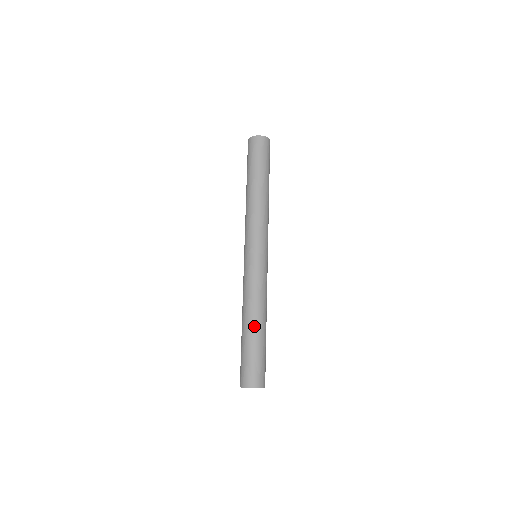
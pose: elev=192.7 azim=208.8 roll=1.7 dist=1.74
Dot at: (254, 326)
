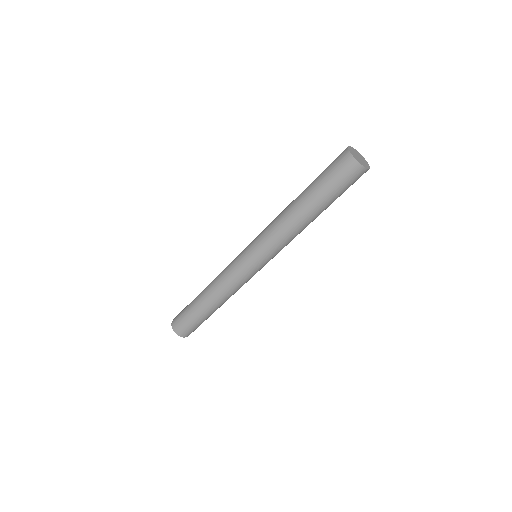
Dot at: (204, 301)
